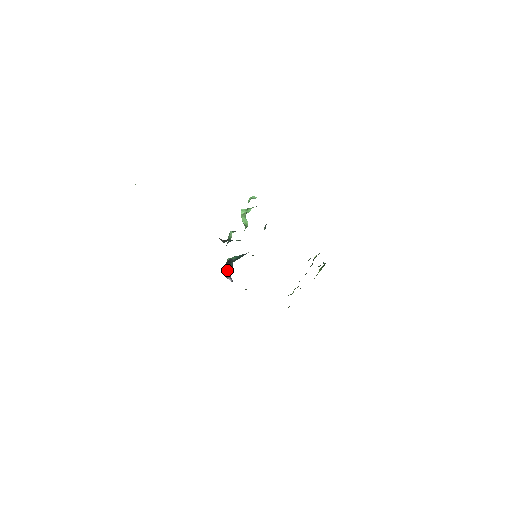
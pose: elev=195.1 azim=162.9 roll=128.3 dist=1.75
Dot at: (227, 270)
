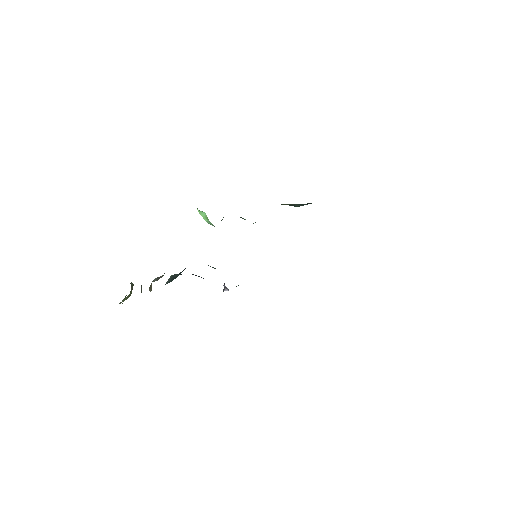
Dot at: occluded
